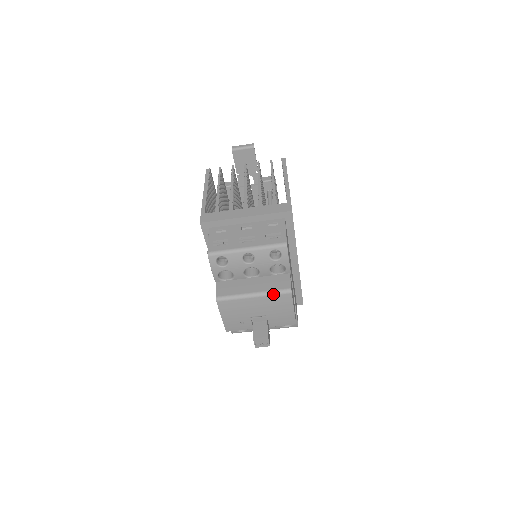
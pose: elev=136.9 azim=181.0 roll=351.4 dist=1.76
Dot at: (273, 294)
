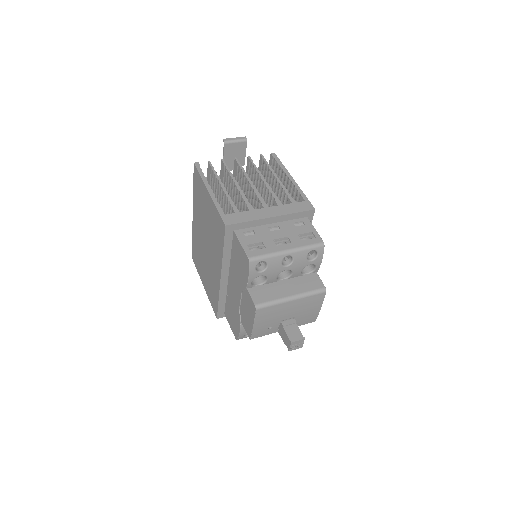
Dot at: (310, 295)
